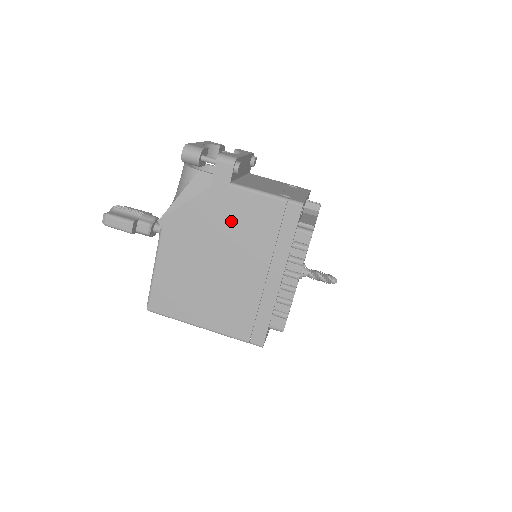
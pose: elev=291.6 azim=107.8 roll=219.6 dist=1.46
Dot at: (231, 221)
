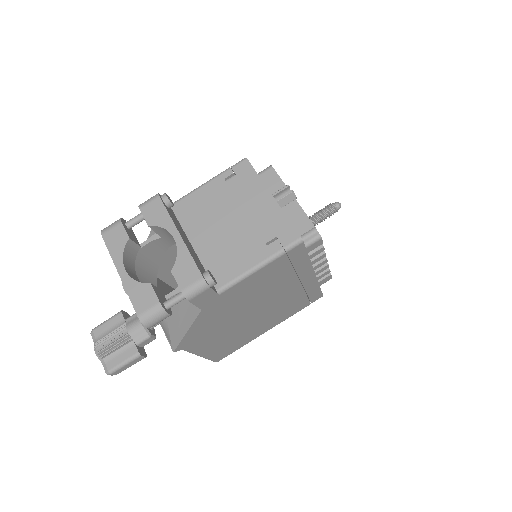
Dot at: (242, 300)
